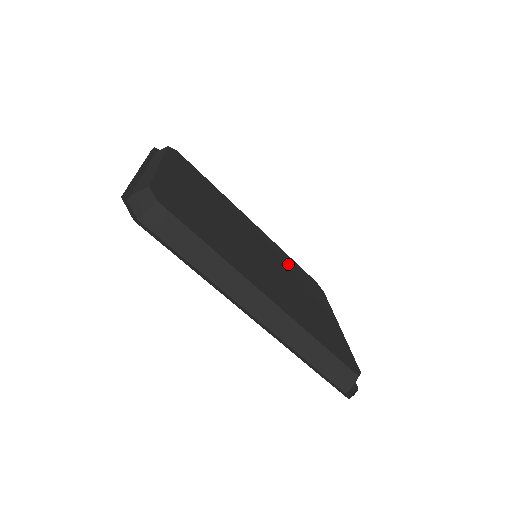
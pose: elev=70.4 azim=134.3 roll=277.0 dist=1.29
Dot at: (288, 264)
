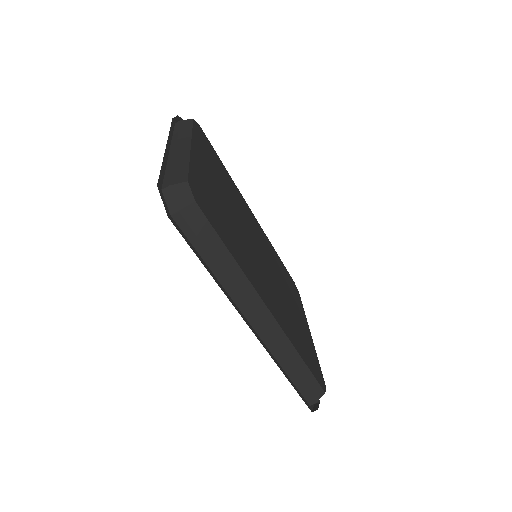
Dot at: (277, 263)
